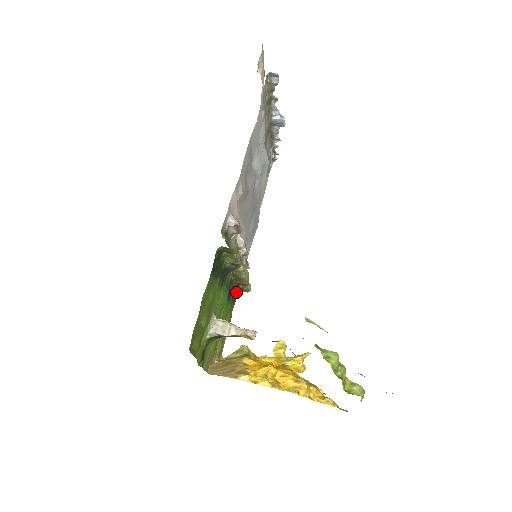
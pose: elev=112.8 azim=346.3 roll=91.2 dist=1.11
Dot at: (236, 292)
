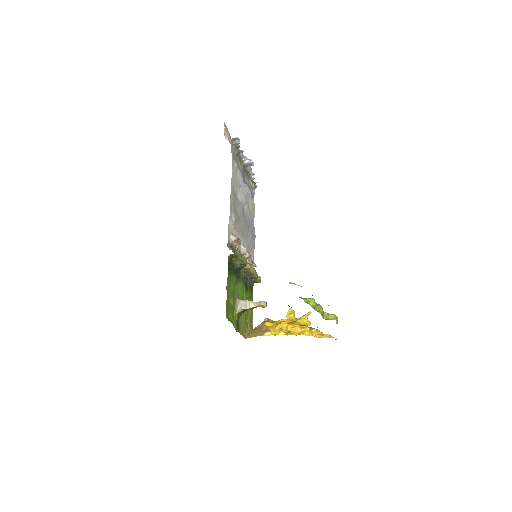
Dot at: (251, 284)
